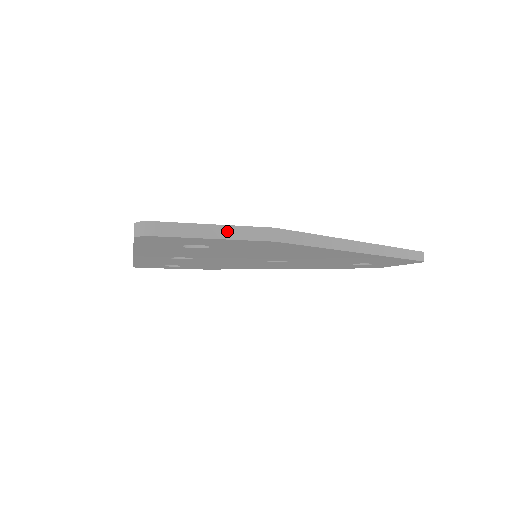
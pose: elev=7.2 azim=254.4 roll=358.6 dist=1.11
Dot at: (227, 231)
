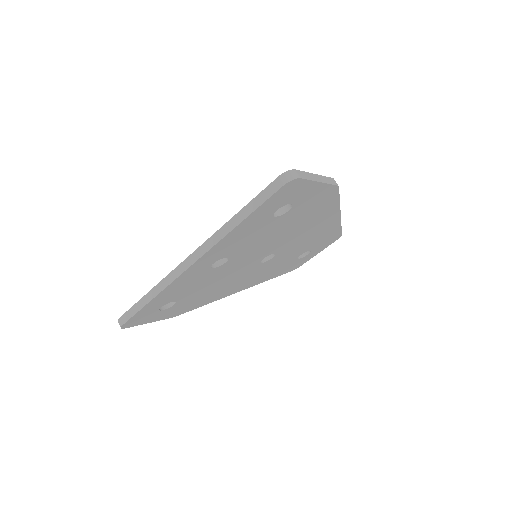
Dot at: (321, 178)
